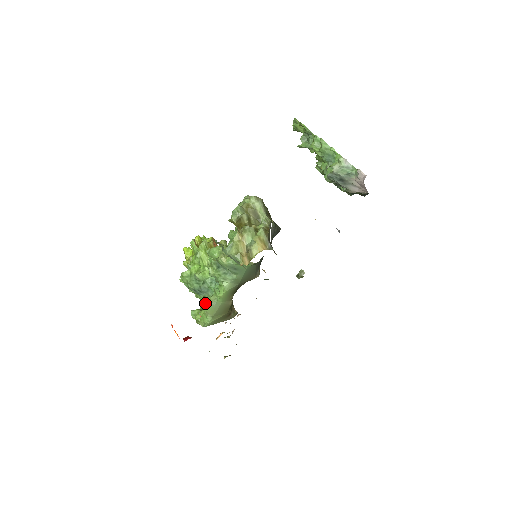
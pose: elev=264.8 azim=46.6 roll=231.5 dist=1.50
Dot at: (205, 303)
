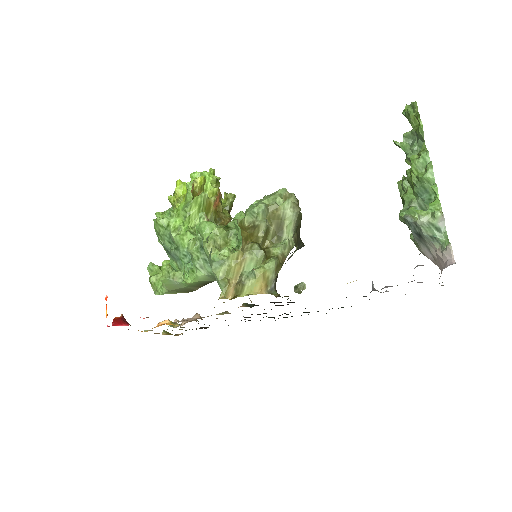
Dot at: (166, 274)
